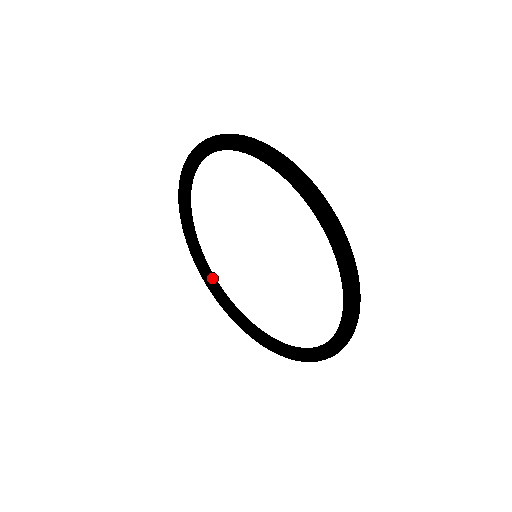
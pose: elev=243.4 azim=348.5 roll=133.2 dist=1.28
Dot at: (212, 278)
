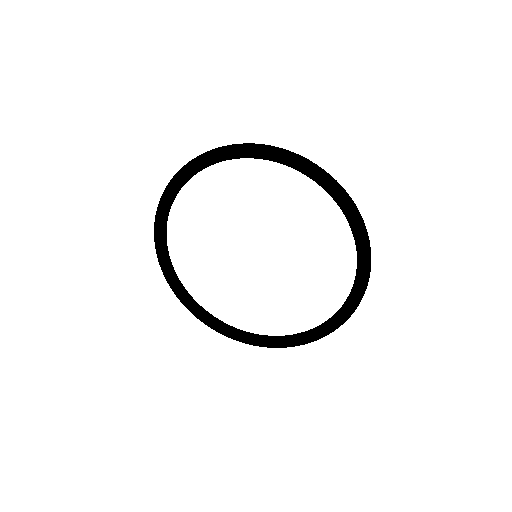
Dot at: (173, 270)
